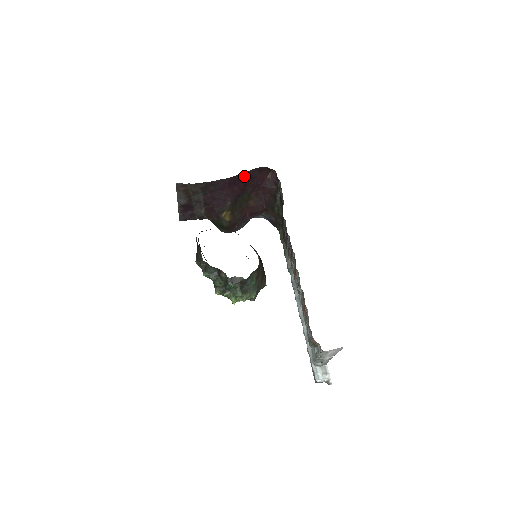
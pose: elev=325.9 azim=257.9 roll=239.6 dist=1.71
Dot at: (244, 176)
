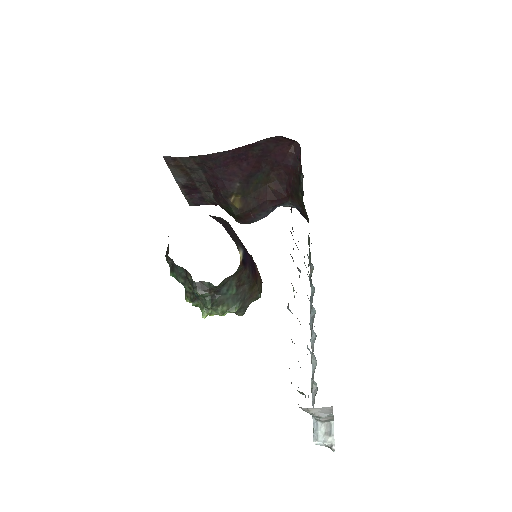
Dot at: (253, 149)
